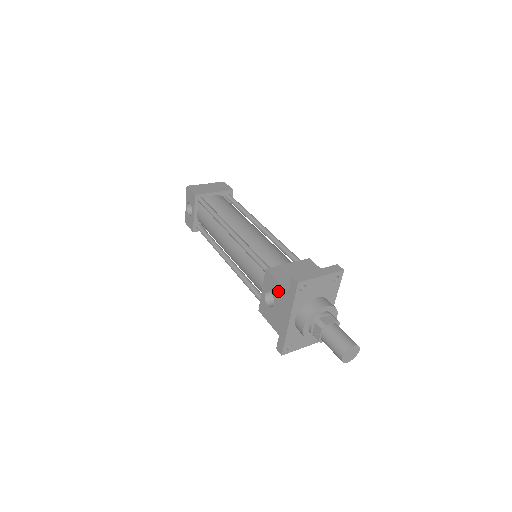
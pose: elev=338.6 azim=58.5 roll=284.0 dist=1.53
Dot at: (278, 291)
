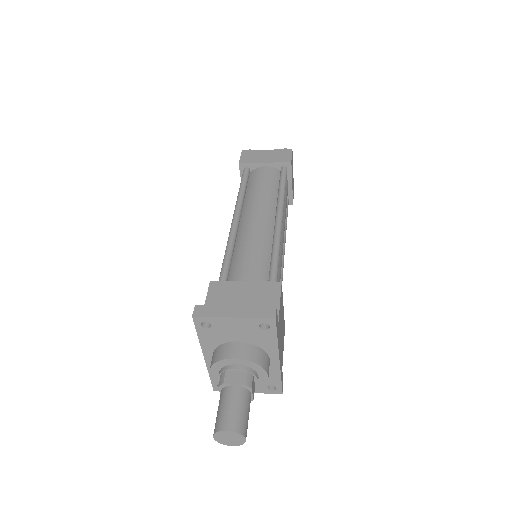
Dot at: occluded
